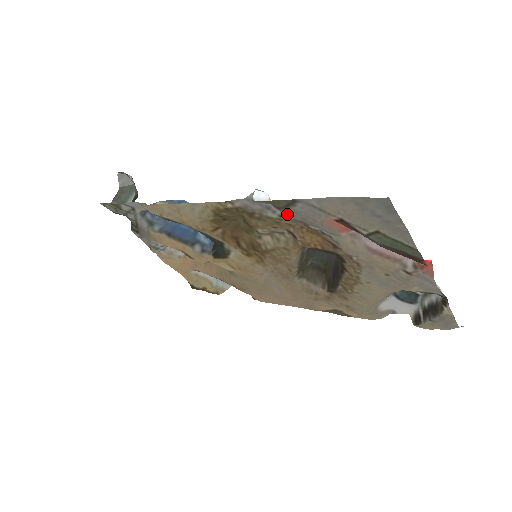
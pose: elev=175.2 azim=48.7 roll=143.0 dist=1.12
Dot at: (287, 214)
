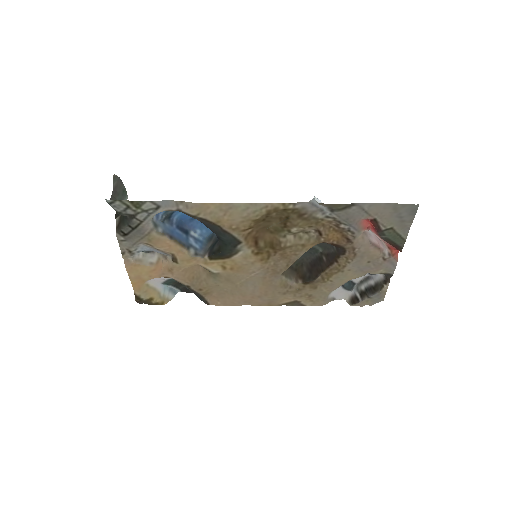
Dot at: (335, 215)
